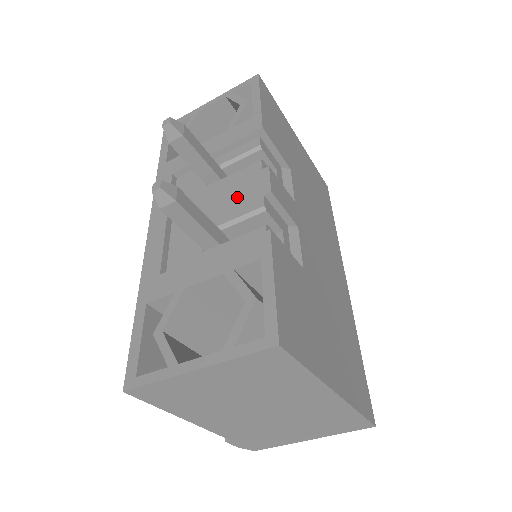
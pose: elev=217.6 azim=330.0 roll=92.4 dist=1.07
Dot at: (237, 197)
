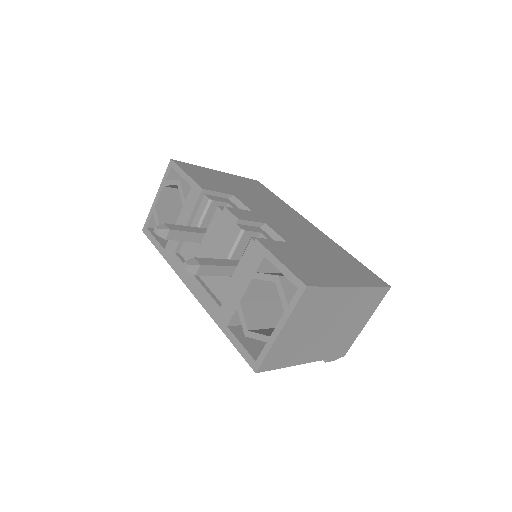
Dot at: (223, 236)
